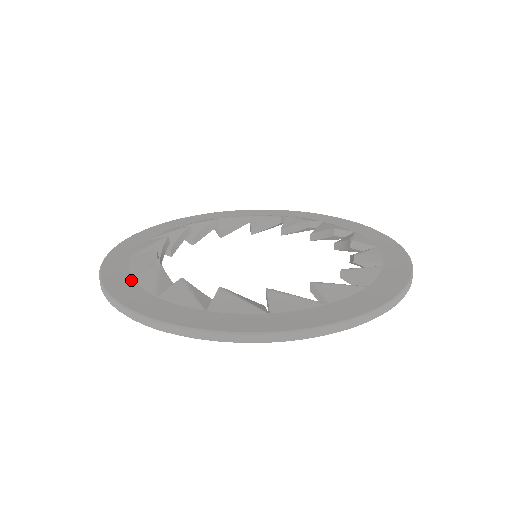
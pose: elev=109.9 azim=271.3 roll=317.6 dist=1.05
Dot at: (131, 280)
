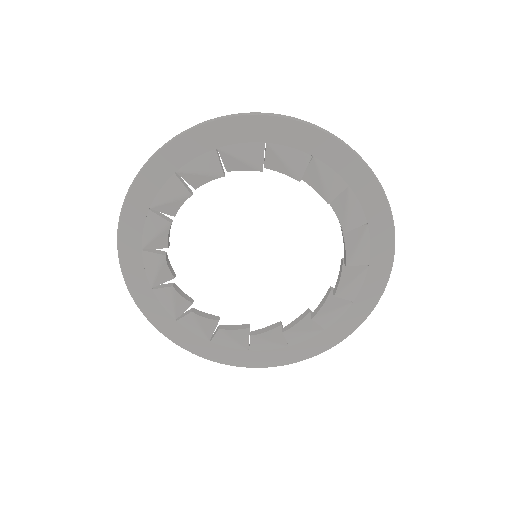
Dot at: (140, 255)
